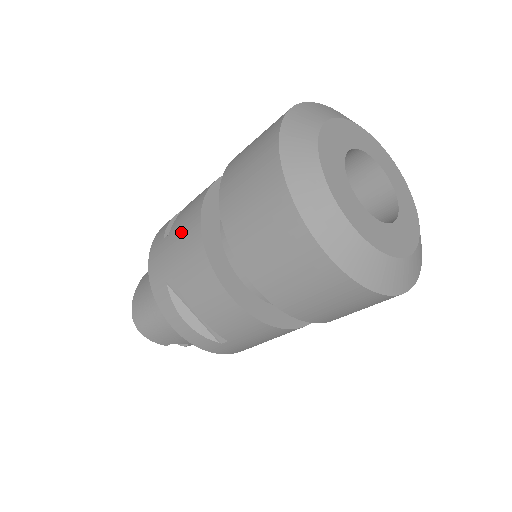
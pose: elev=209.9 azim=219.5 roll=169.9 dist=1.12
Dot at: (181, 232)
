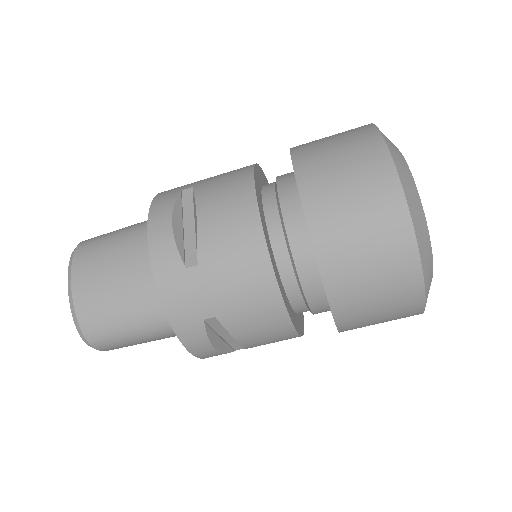
Dot at: (232, 270)
